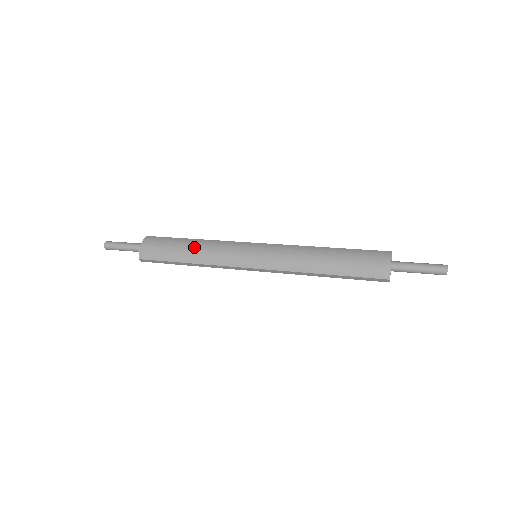
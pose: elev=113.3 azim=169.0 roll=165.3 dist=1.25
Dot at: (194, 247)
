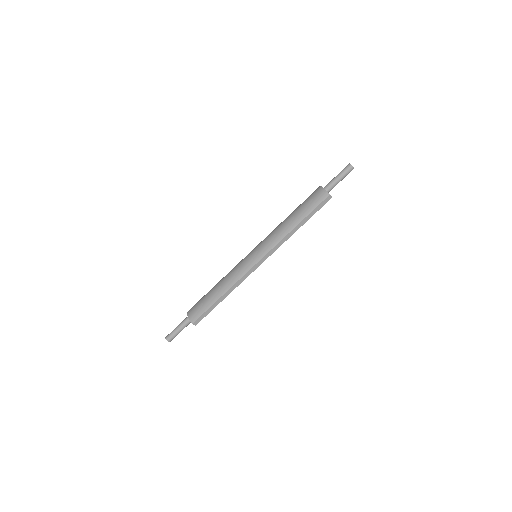
Dot at: (219, 285)
